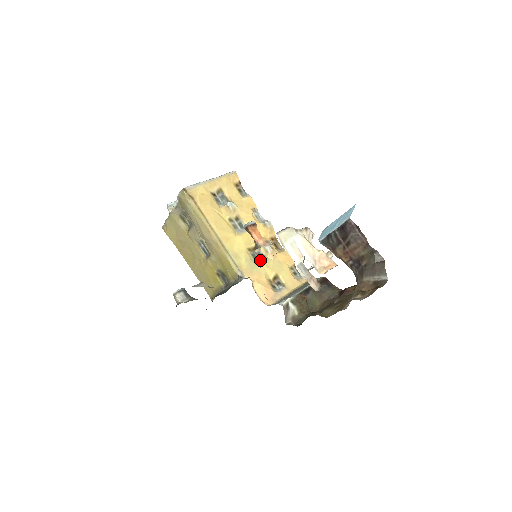
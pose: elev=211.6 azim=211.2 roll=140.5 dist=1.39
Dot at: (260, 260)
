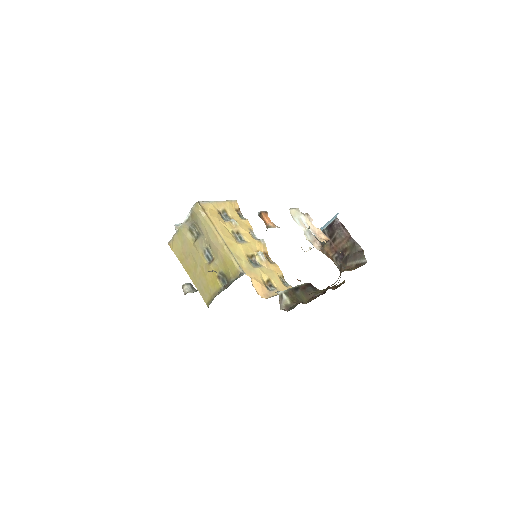
Dot at: (256, 266)
